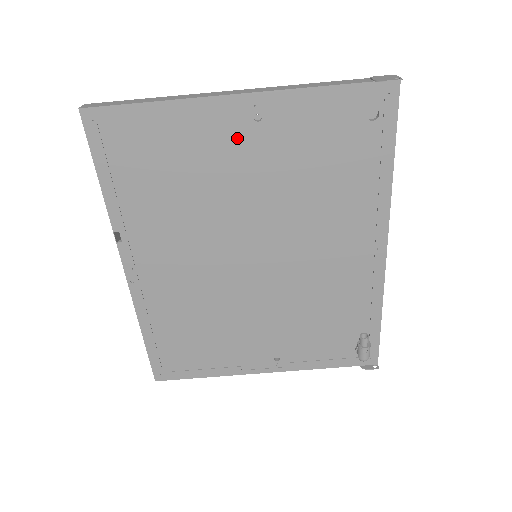
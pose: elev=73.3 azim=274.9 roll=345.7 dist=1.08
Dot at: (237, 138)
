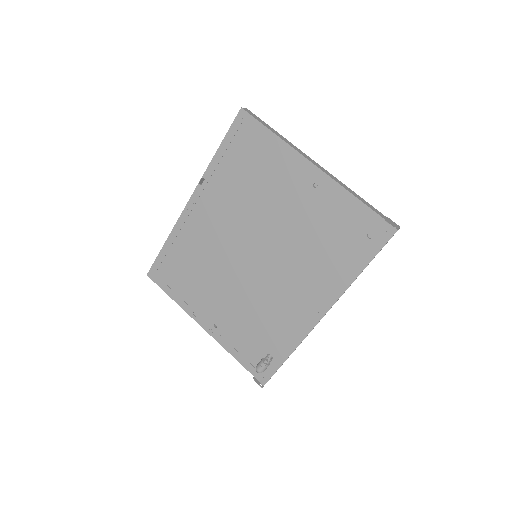
Dot at: (298, 186)
